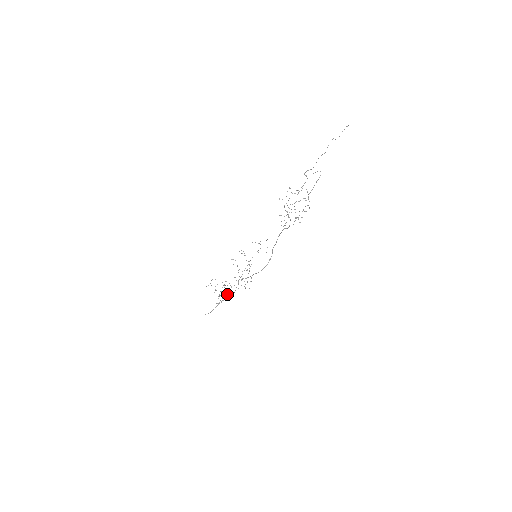
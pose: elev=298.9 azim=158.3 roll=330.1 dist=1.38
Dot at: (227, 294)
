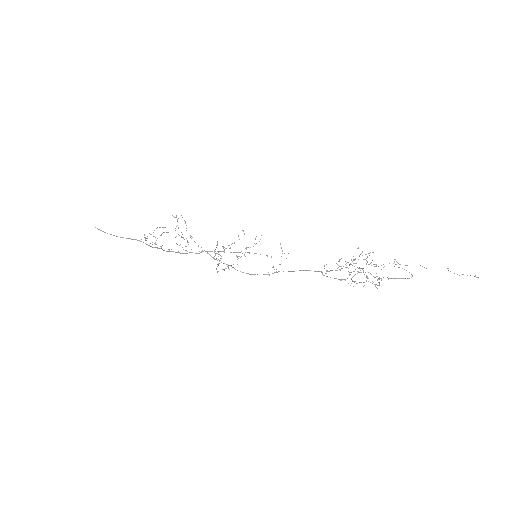
Dot at: occluded
